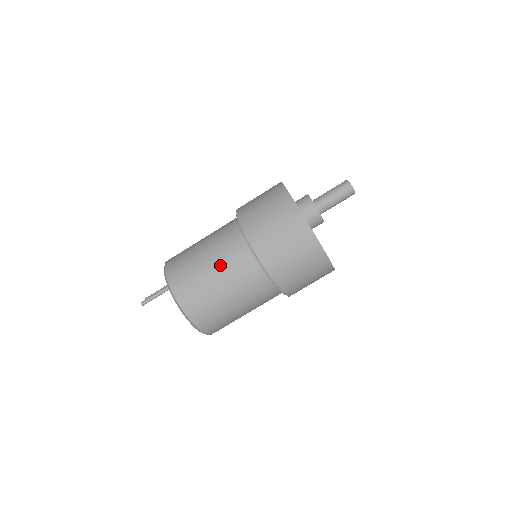
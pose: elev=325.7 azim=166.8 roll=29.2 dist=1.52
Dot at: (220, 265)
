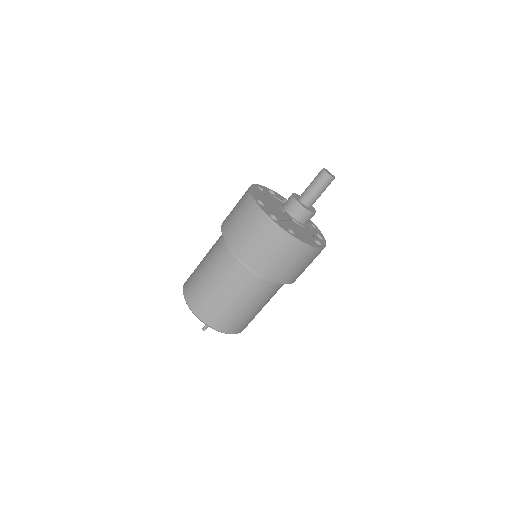
Dot at: (208, 256)
